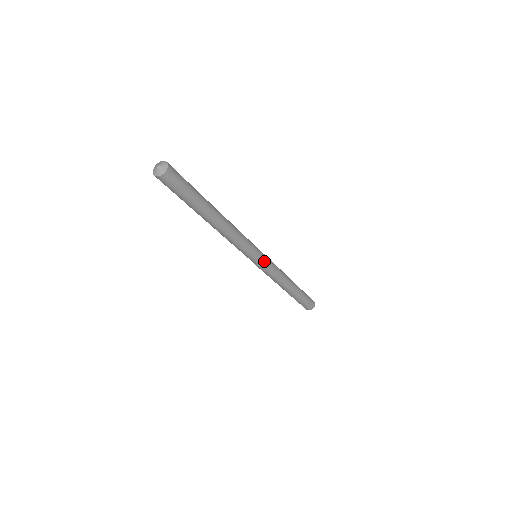
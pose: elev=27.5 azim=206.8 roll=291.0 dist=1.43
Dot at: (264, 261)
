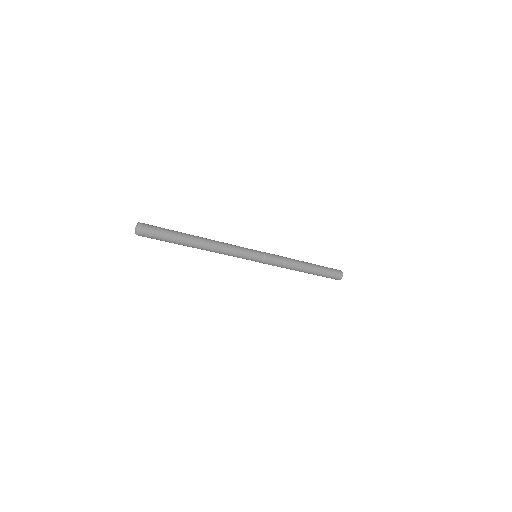
Dot at: (264, 255)
